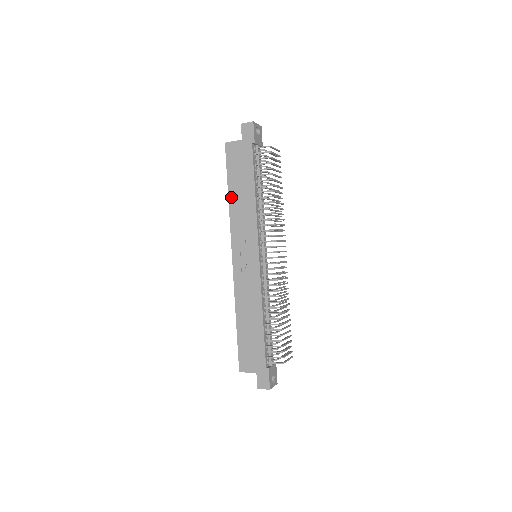
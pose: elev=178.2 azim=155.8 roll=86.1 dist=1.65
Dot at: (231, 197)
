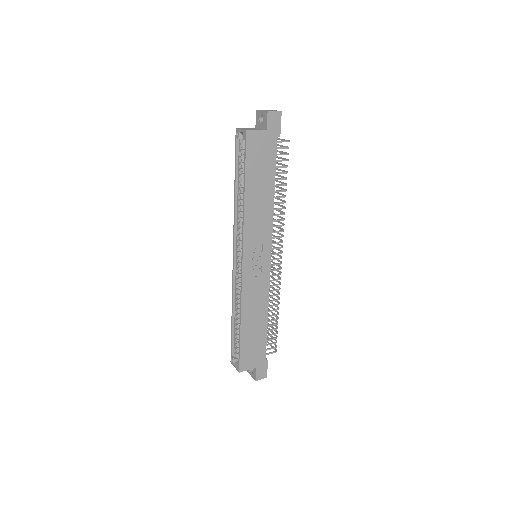
Dot at: (248, 197)
